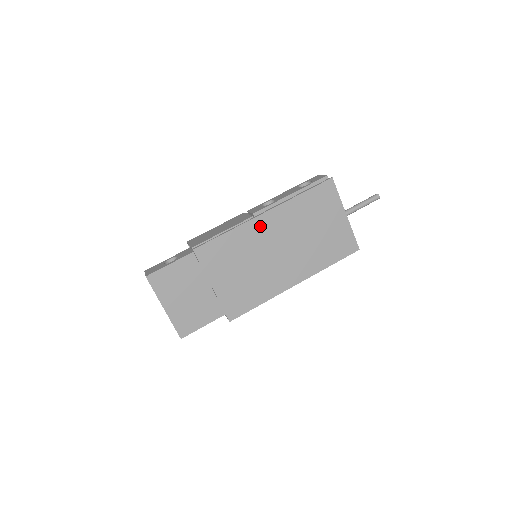
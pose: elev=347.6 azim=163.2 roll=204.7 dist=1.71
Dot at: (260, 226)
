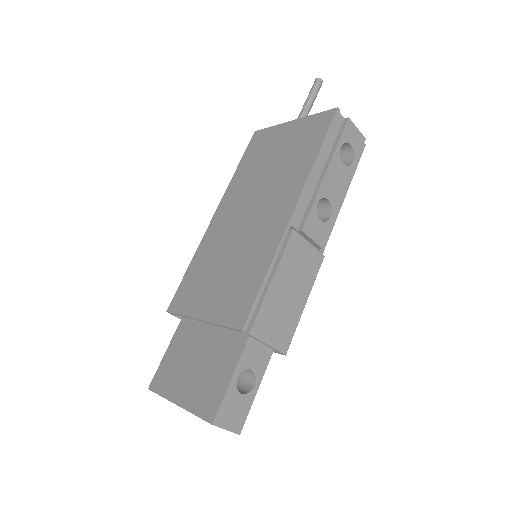
Dot at: (216, 226)
